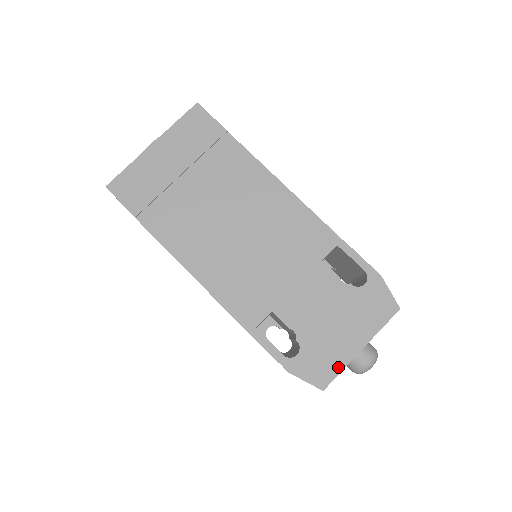
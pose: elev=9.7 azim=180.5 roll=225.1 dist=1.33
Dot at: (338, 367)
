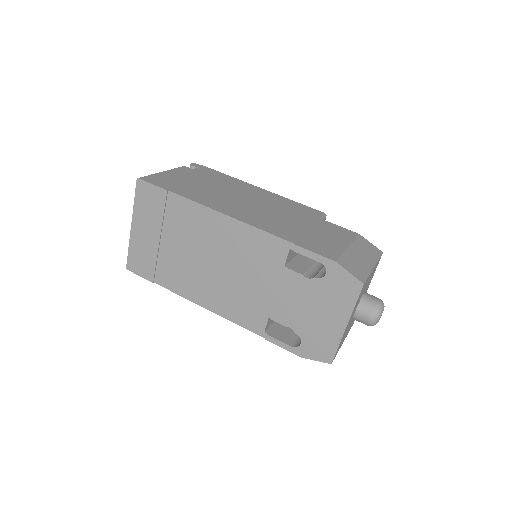
Dot at: (334, 345)
